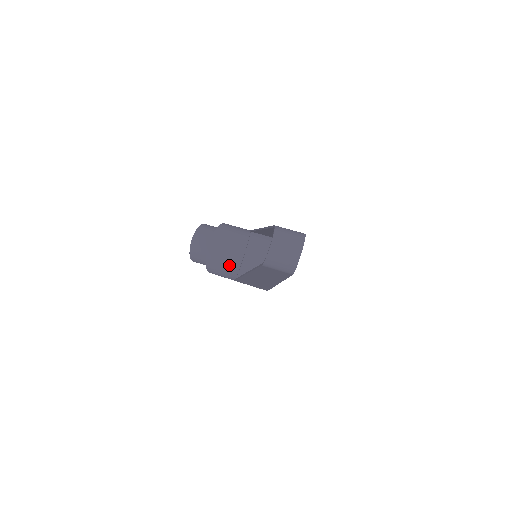
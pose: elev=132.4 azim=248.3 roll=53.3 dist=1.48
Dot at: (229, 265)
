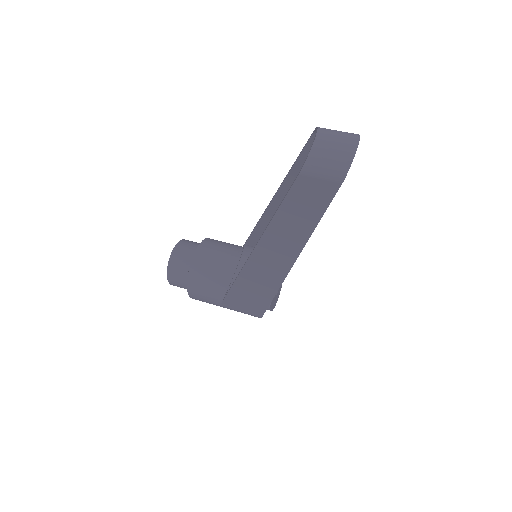
Dot at: (217, 280)
